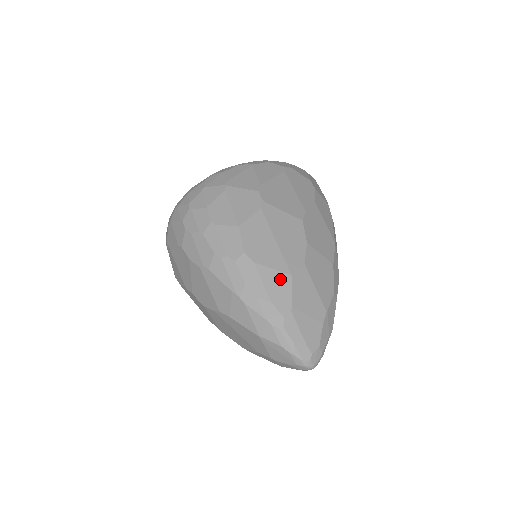
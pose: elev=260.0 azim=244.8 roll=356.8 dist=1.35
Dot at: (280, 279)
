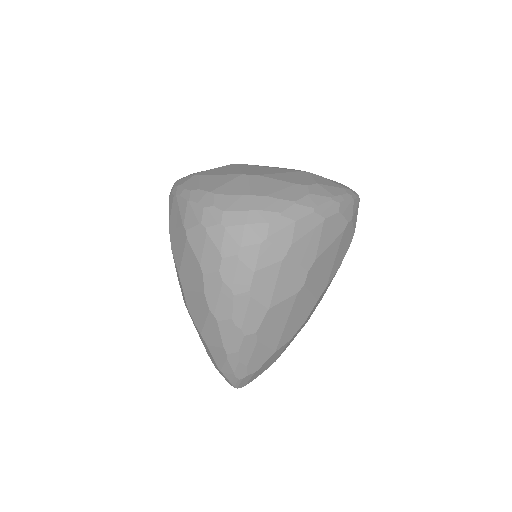
Dot at: (266, 353)
